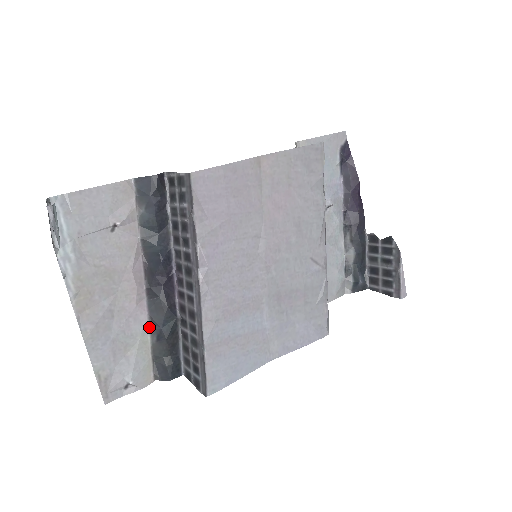
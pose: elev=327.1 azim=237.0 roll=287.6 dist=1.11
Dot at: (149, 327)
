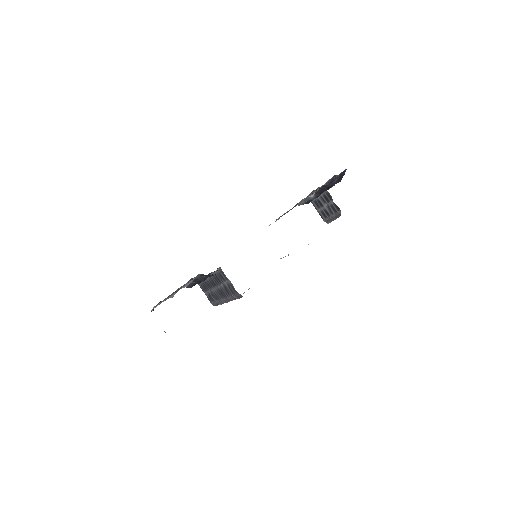
Dot at: occluded
